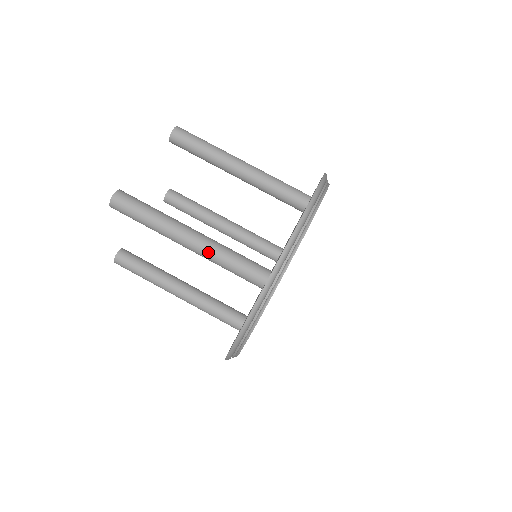
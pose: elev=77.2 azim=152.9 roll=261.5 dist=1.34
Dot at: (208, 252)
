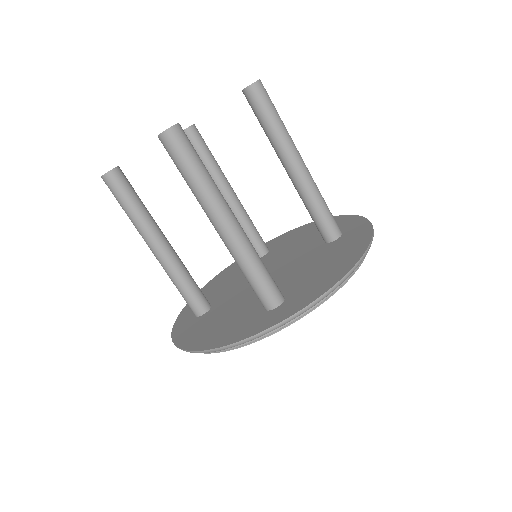
Dot at: (238, 248)
